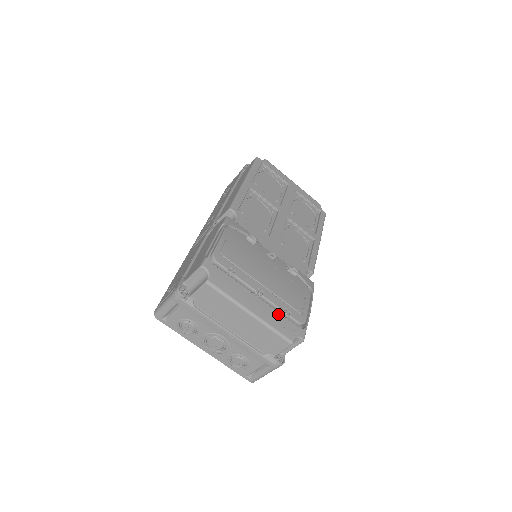
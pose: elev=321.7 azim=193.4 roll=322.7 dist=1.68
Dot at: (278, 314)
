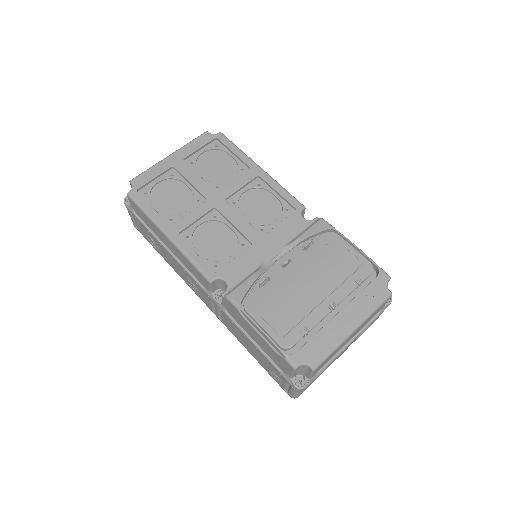
Dot at: (360, 296)
